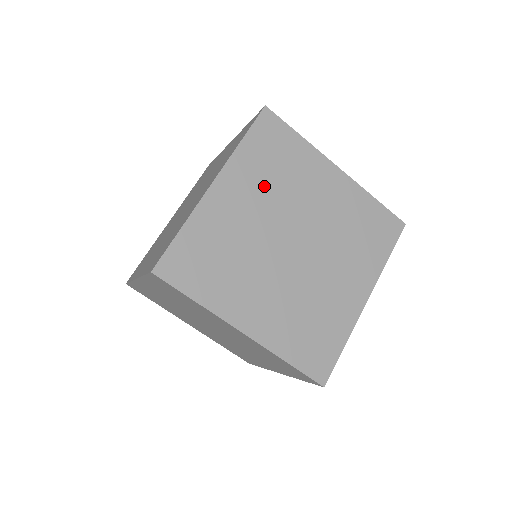
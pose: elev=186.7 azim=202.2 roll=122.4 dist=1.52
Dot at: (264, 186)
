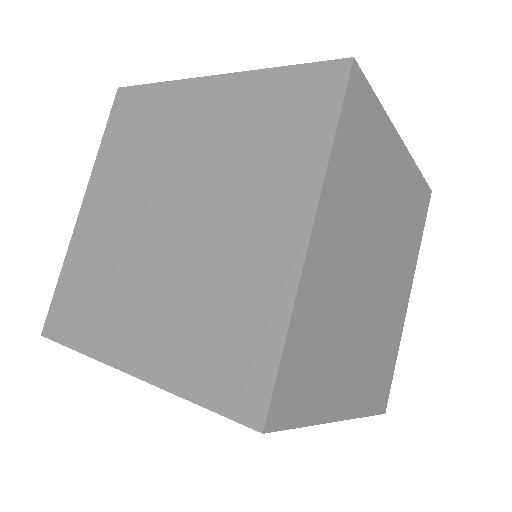
Dot at: (128, 172)
